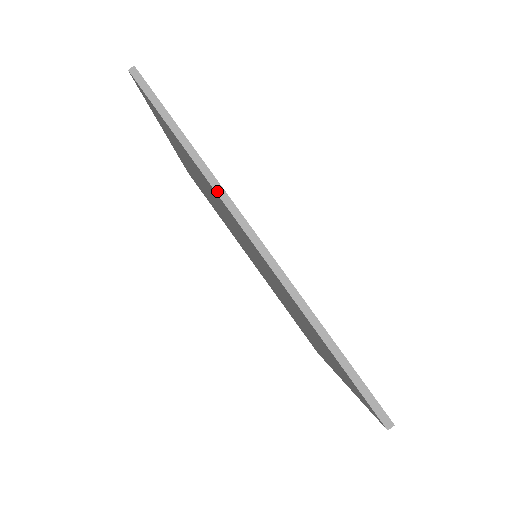
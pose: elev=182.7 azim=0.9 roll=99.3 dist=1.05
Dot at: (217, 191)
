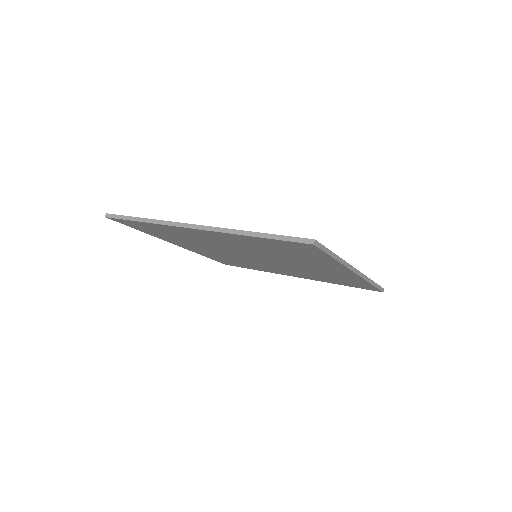
Dot at: (346, 266)
